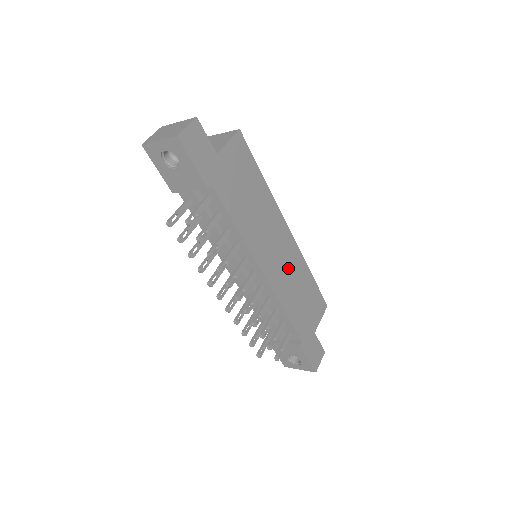
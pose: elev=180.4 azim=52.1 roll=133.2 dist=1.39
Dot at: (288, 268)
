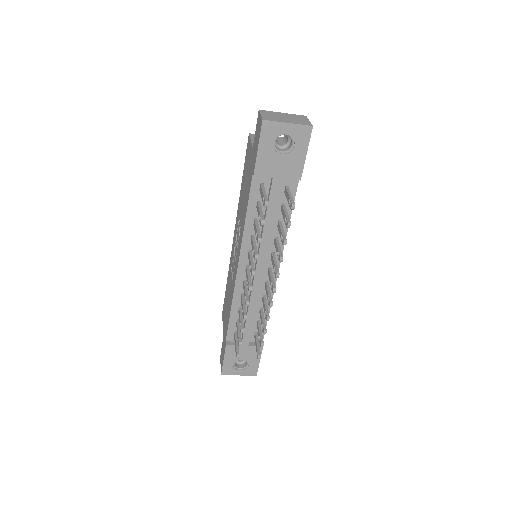
Dot at: occluded
